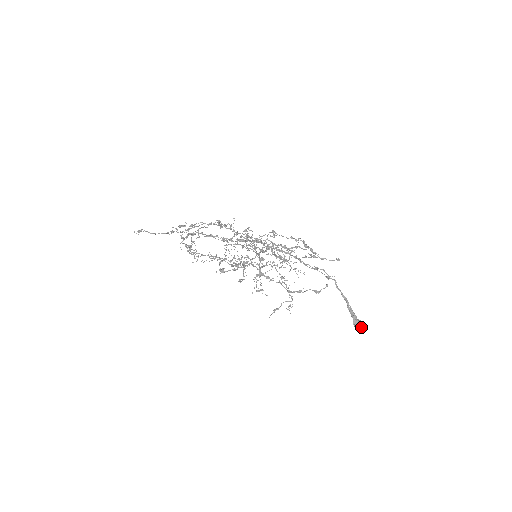
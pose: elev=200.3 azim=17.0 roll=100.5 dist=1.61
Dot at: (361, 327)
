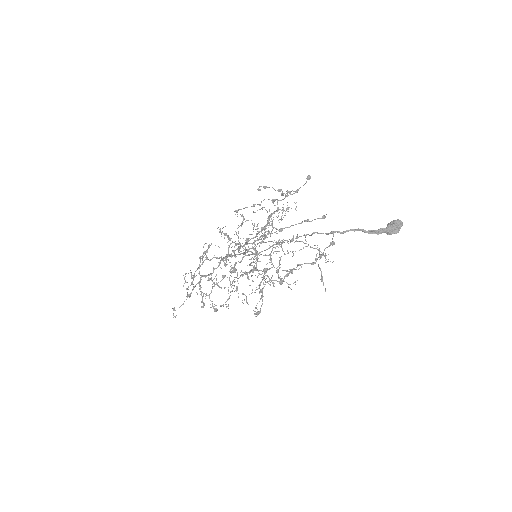
Dot at: (398, 230)
